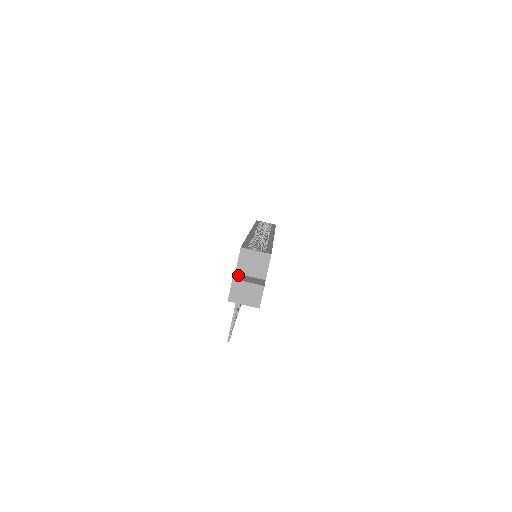
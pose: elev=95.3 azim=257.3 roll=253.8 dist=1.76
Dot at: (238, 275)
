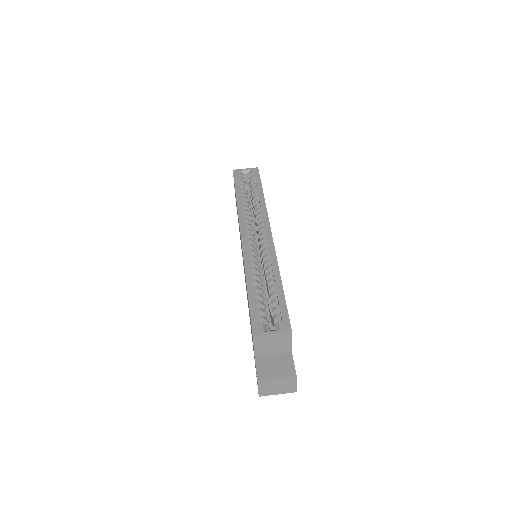
Dot at: (259, 362)
